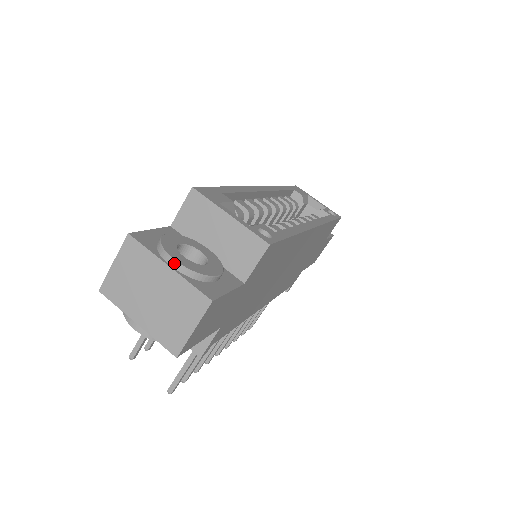
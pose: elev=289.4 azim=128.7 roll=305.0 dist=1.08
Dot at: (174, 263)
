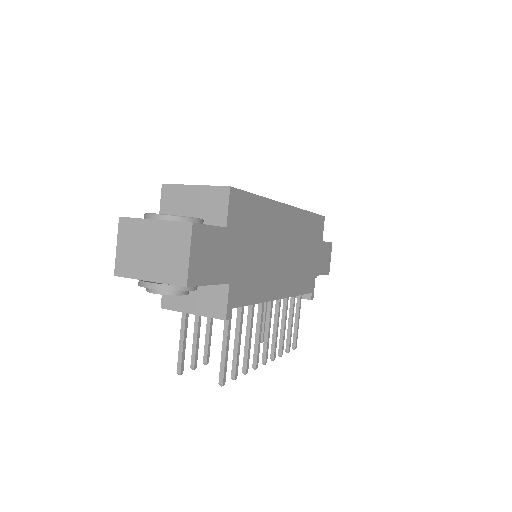
Dot at: (157, 216)
